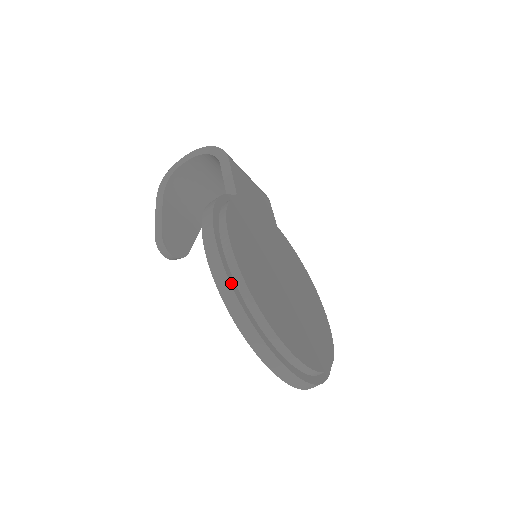
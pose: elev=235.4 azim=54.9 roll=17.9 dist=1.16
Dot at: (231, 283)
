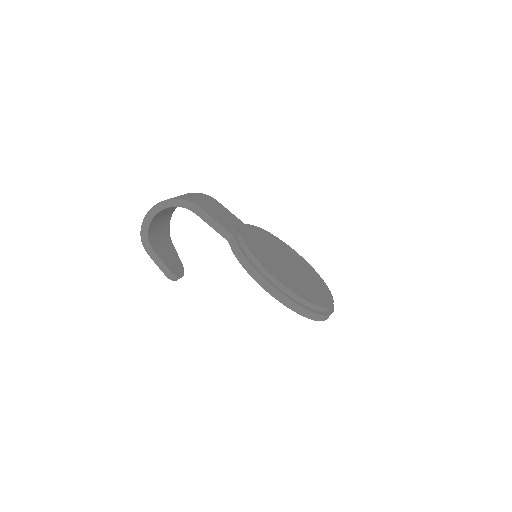
Dot at: (302, 306)
